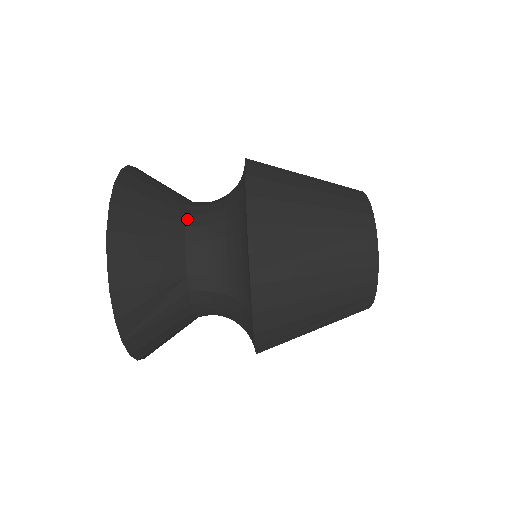
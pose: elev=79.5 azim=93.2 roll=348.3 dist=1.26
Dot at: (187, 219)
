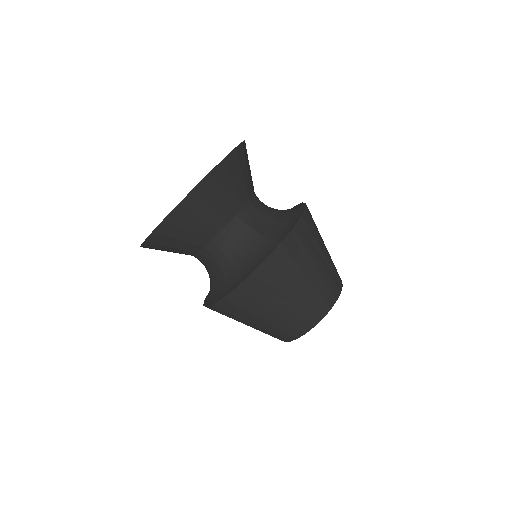
Dot at: occluded
